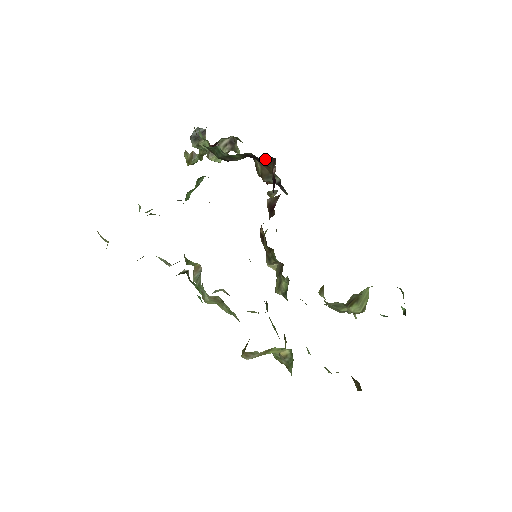
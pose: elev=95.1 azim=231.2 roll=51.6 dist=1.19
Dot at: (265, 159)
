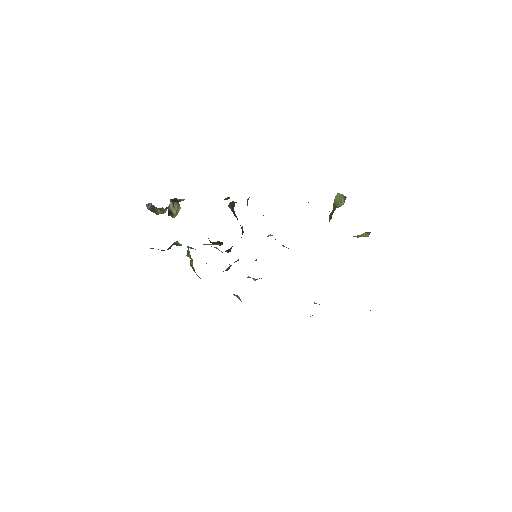
Dot at: occluded
